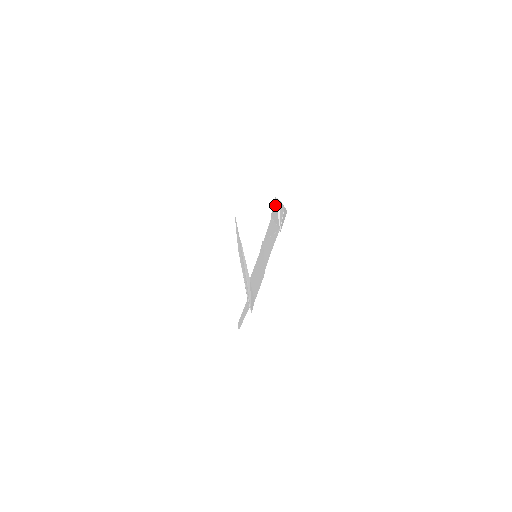
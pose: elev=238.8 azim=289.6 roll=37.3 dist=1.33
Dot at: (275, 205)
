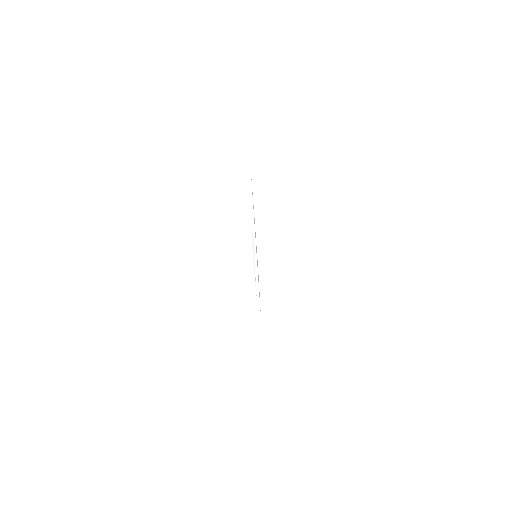
Dot at: (252, 242)
